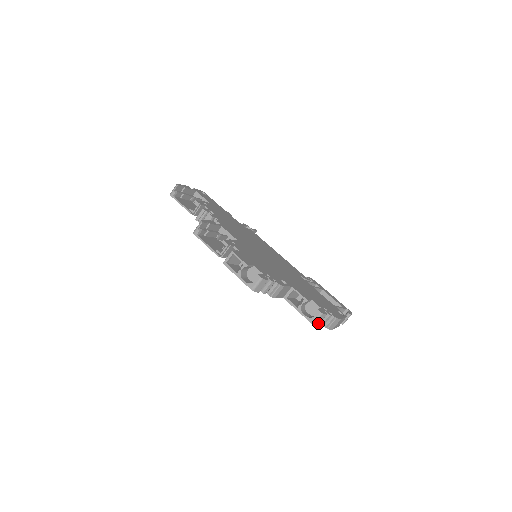
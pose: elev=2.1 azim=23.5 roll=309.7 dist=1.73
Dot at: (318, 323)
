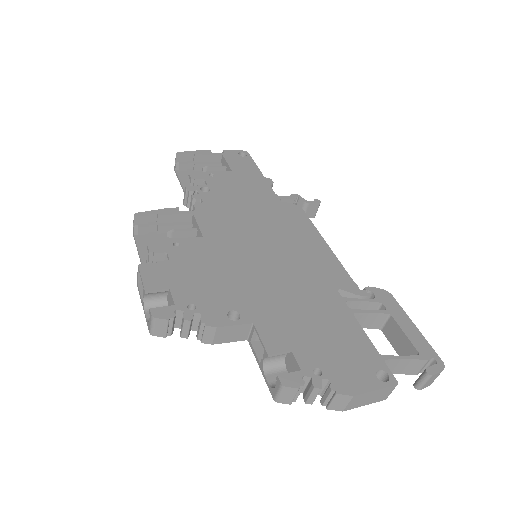
Dot at: (288, 400)
